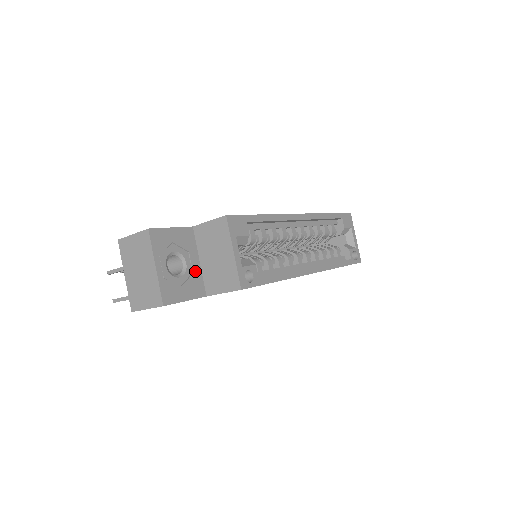
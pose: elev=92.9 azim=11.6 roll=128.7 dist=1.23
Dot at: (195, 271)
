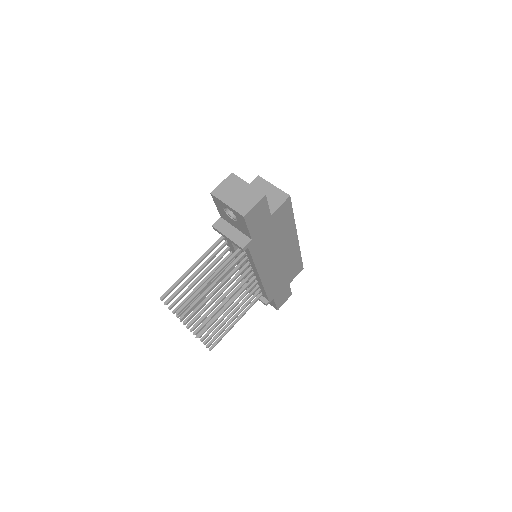
Dot at: occluded
